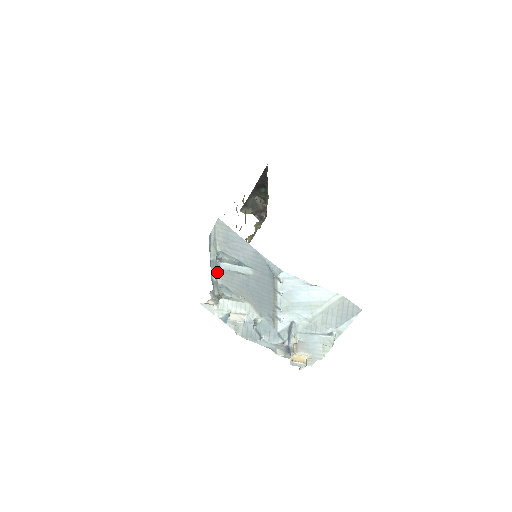
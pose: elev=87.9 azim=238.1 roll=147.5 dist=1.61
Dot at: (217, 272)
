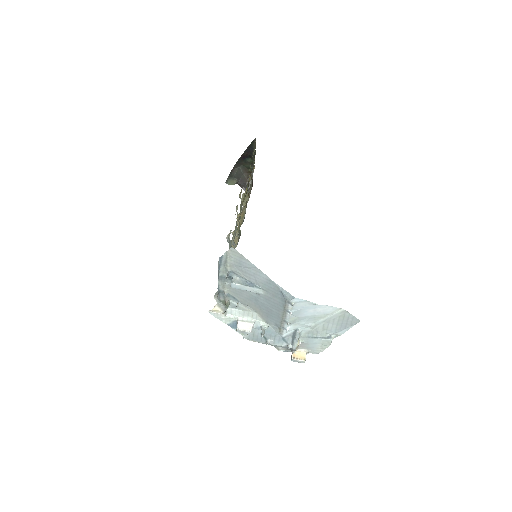
Dot at: (225, 285)
